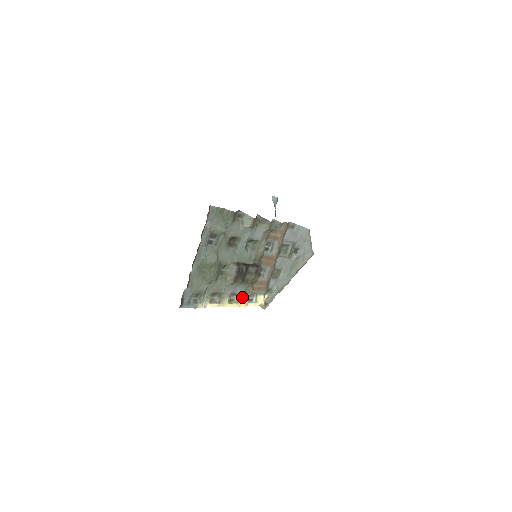
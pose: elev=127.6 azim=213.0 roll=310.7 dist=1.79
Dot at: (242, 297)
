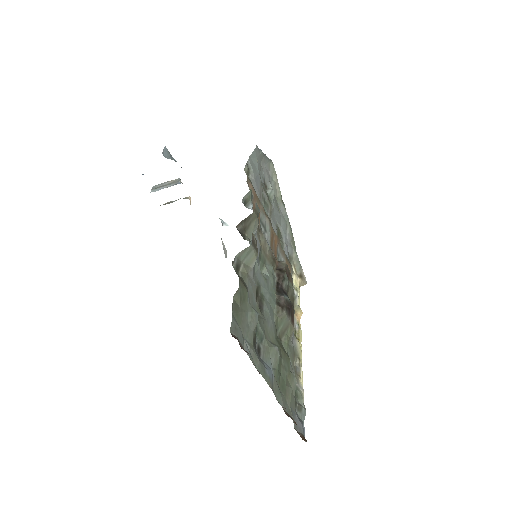
Dot at: occluded
